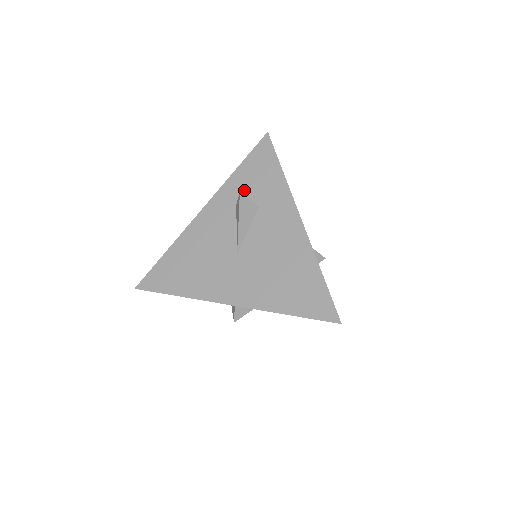
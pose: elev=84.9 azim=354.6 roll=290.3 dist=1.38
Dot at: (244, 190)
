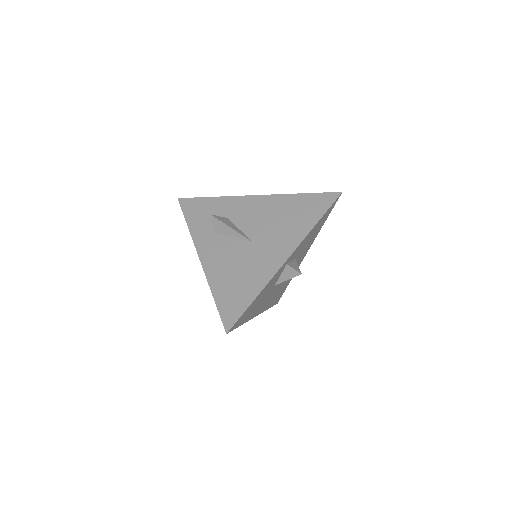
Dot at: (207, 224)
